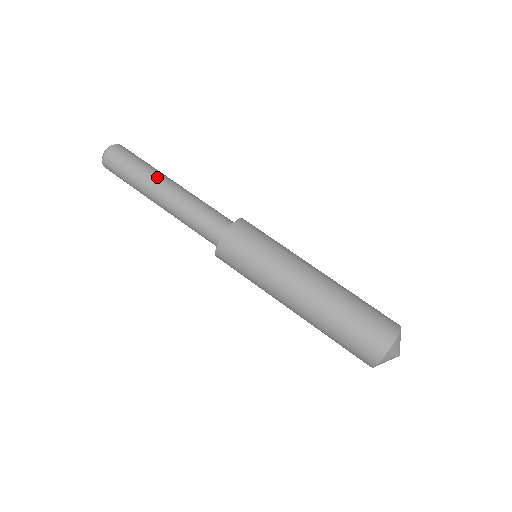
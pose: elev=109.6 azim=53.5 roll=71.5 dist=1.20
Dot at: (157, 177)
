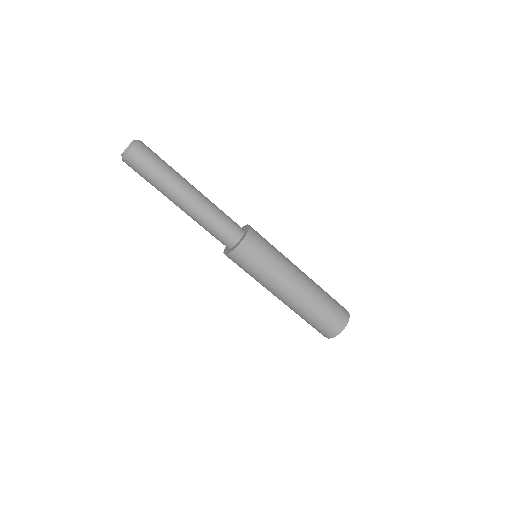
Dot at: (169, 196)
